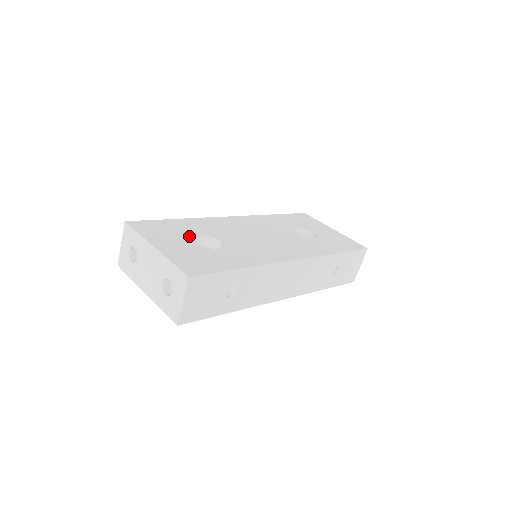
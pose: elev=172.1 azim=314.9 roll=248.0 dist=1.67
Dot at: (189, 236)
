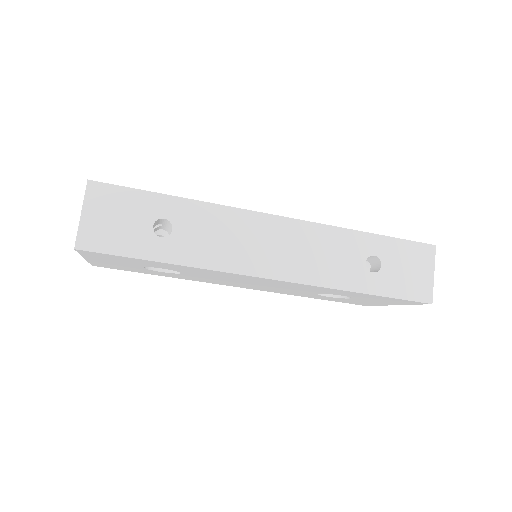
Dot at: occluded
